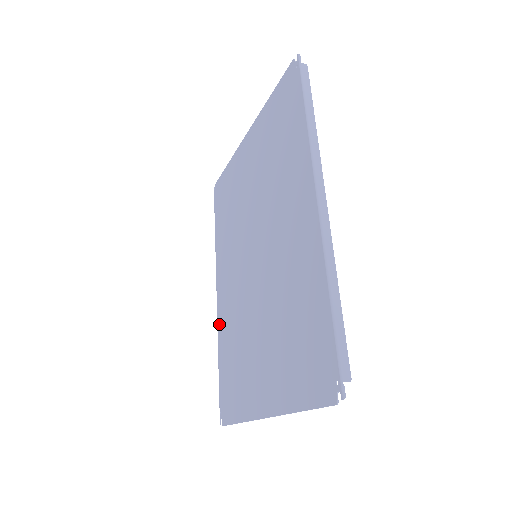
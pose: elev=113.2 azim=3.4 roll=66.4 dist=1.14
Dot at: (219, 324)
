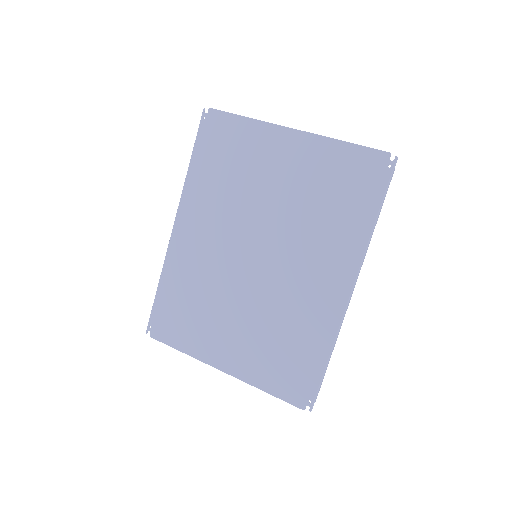
Dot at: (170, 258)
